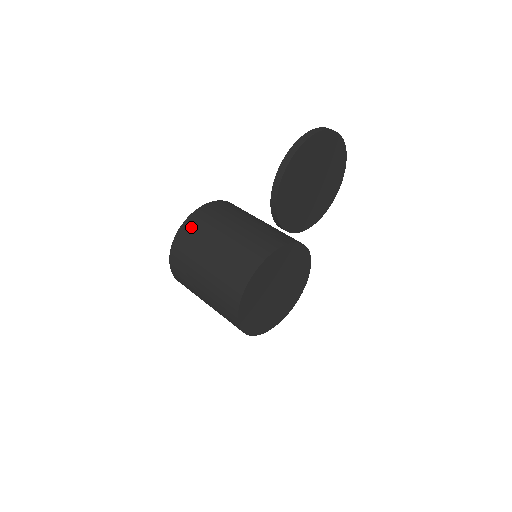
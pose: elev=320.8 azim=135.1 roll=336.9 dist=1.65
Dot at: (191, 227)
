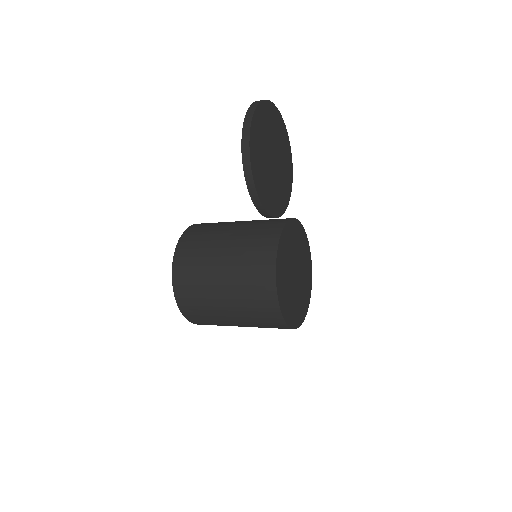
Dot at: (183, 270)
